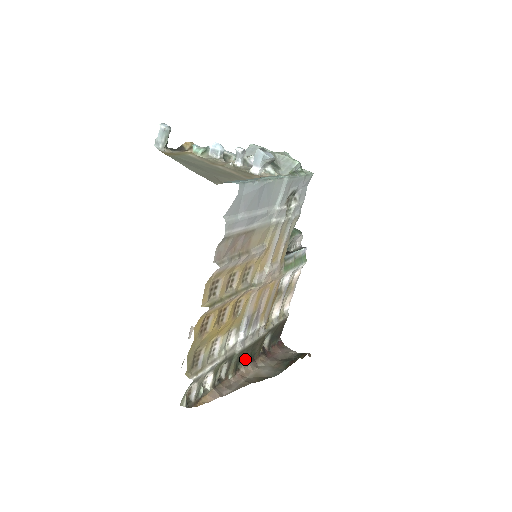
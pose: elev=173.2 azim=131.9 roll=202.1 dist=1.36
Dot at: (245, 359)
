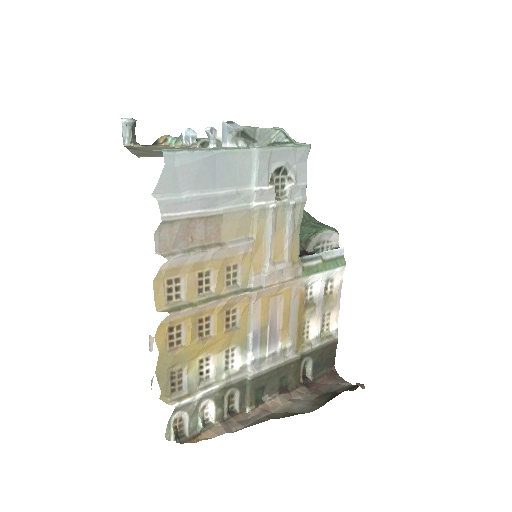
Dot at: (270, 389)
